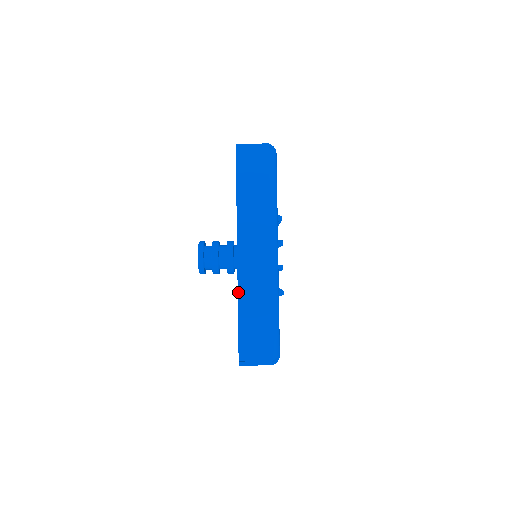
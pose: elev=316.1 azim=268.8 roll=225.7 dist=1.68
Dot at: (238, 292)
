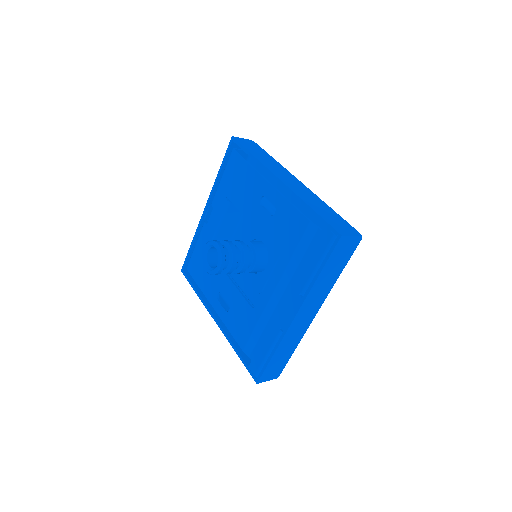
Dot at: (299, 197)
